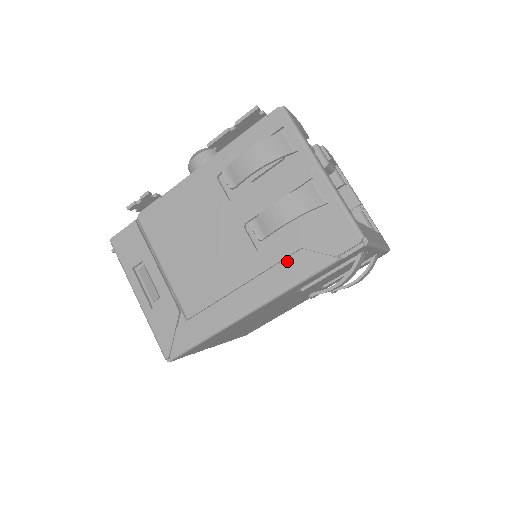
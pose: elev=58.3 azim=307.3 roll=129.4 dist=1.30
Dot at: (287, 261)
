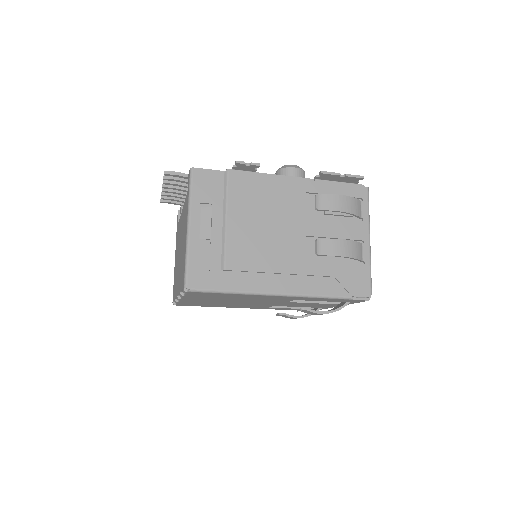
Dot at: (321, 278)
